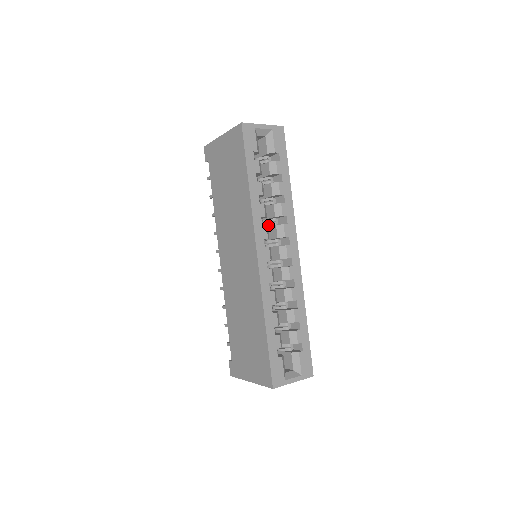
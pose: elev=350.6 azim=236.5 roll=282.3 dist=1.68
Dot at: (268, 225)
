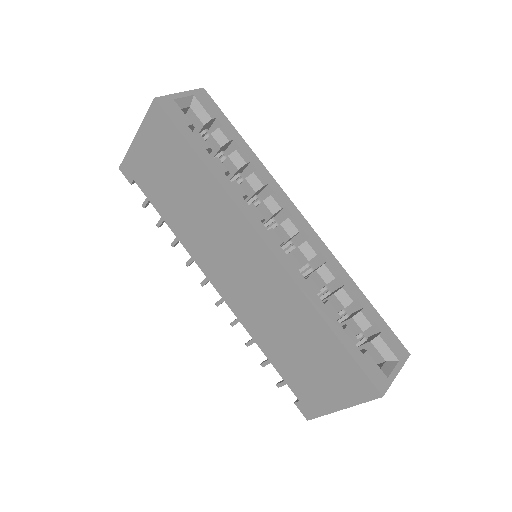
Dot at: occluded
